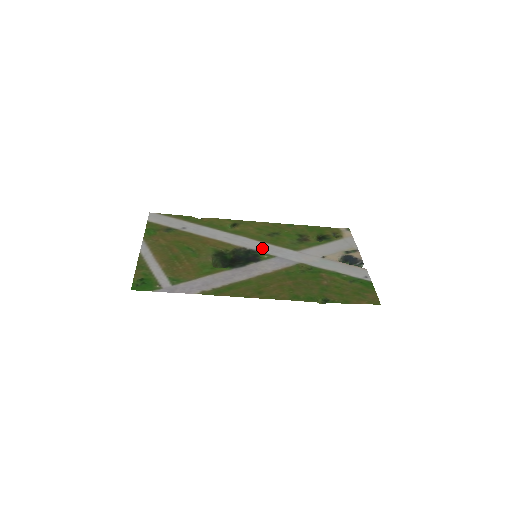
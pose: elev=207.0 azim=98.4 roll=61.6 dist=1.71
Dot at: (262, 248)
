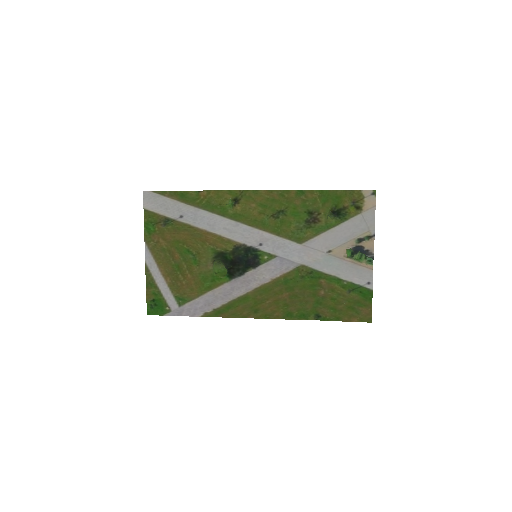
Dot at: (263, 243)
